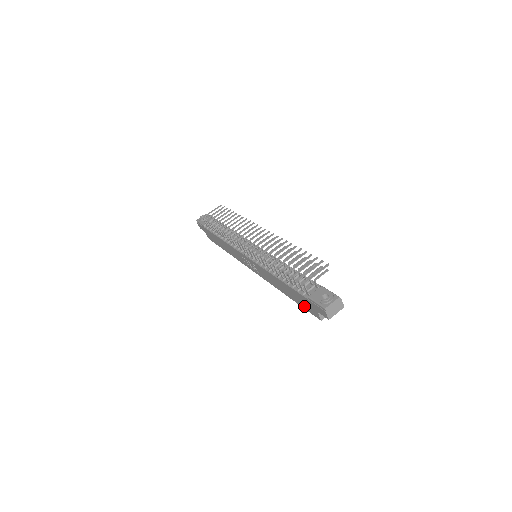
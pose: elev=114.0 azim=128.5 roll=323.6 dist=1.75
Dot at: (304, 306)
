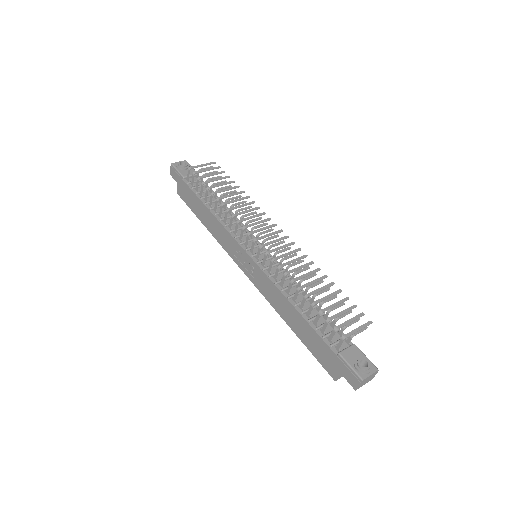
Dot at: (316, 353)
